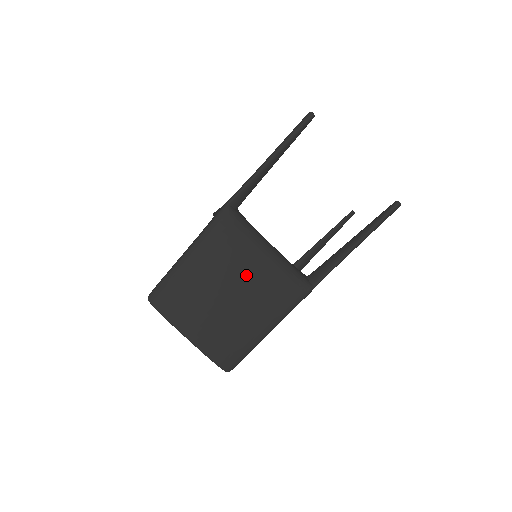
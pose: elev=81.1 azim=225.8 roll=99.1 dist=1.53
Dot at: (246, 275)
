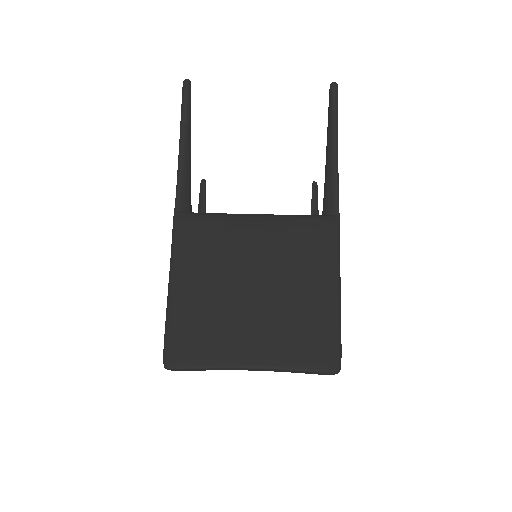
Dot at: (256, 253)
